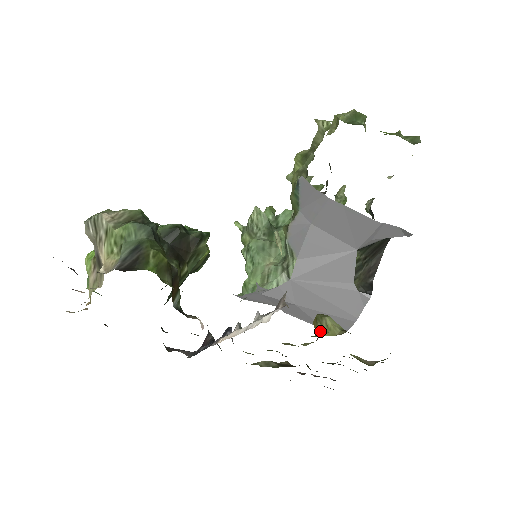
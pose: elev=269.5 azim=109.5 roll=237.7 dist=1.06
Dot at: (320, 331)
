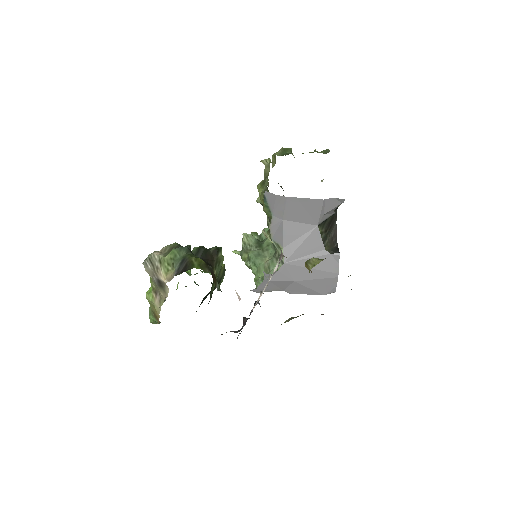
Dot at: (311, 267)
